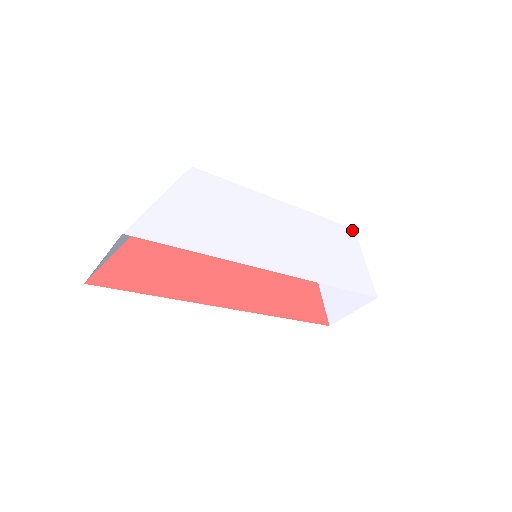
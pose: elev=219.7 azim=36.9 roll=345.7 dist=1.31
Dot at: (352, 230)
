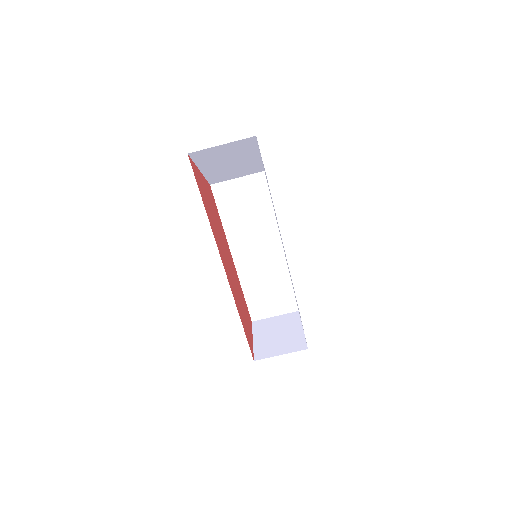
Dot at: occluded
